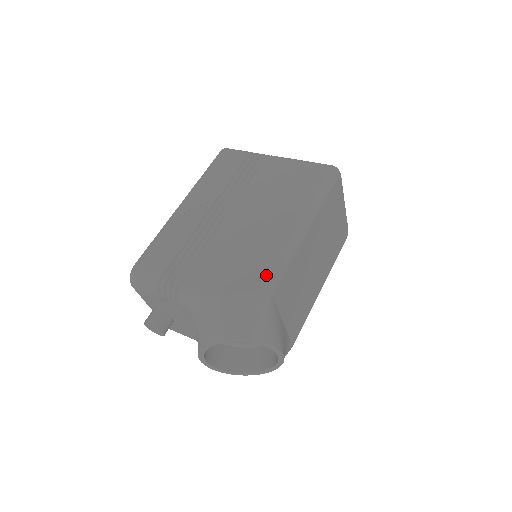
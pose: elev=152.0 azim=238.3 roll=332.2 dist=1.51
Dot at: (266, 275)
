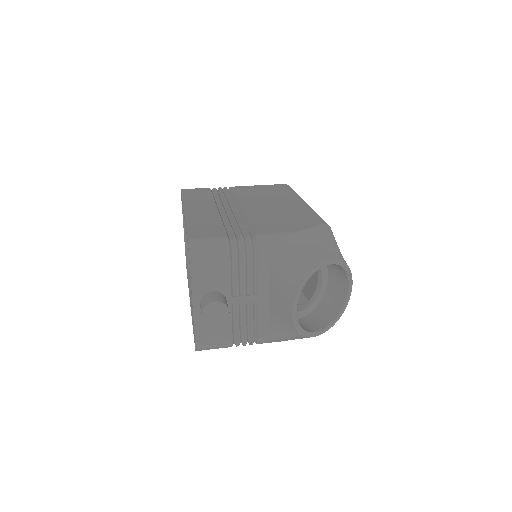
Dot at: (318, 218)
